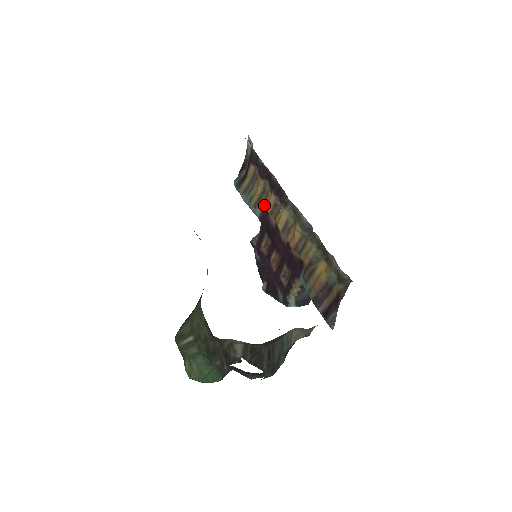
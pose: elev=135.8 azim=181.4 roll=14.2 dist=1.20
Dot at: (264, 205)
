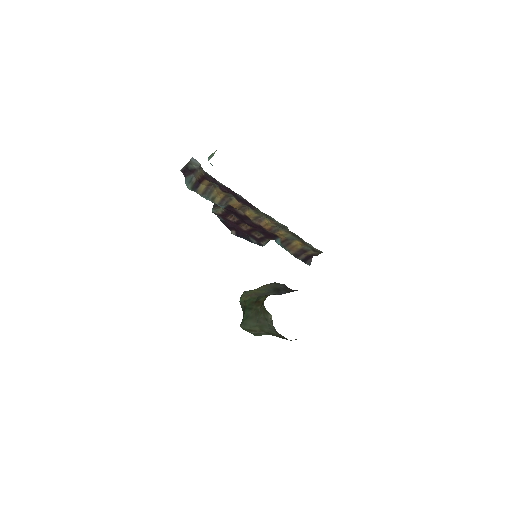
Dot at: (230, 204)
